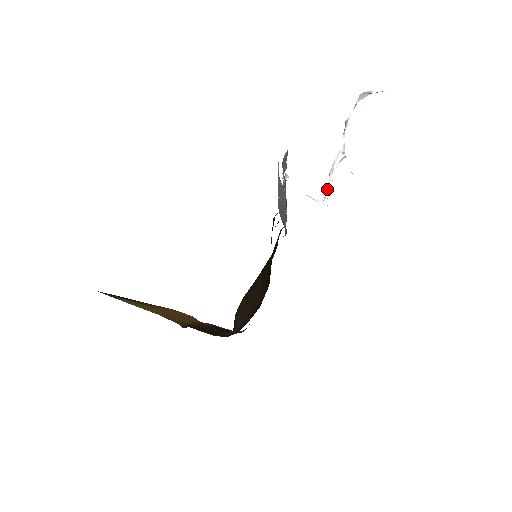
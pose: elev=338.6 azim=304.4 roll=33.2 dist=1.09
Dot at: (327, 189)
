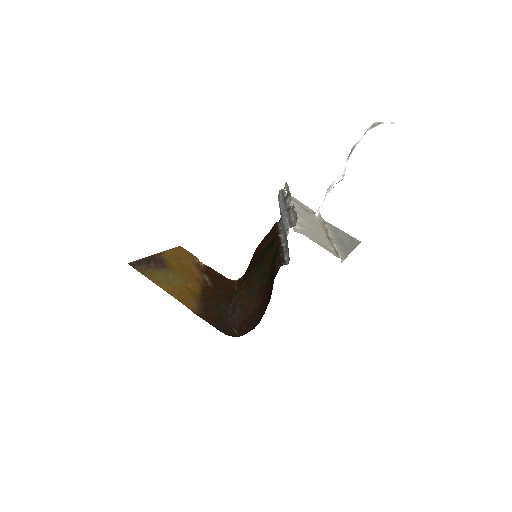
Dot at: (322, 203)
